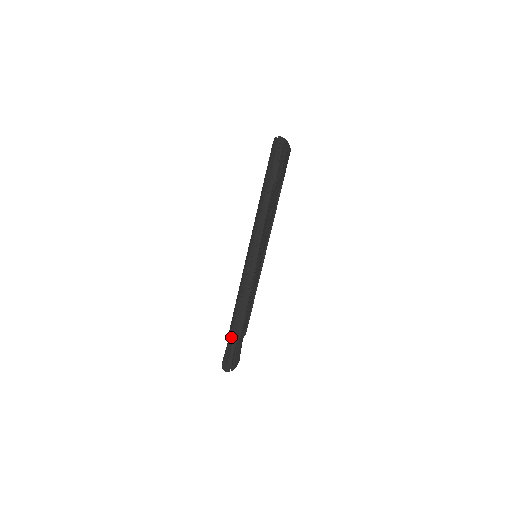
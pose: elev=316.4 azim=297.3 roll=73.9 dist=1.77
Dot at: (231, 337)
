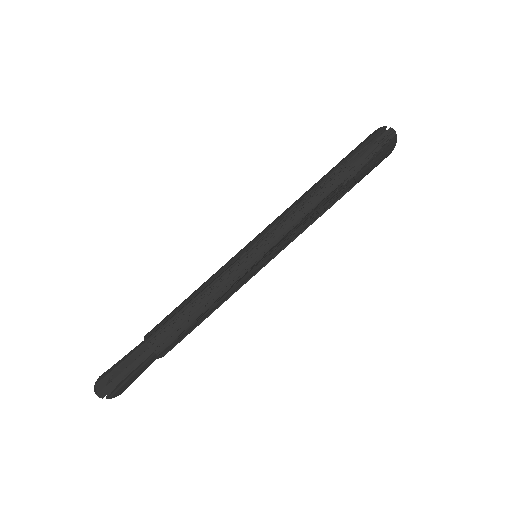
Dot at: (143, 347)
